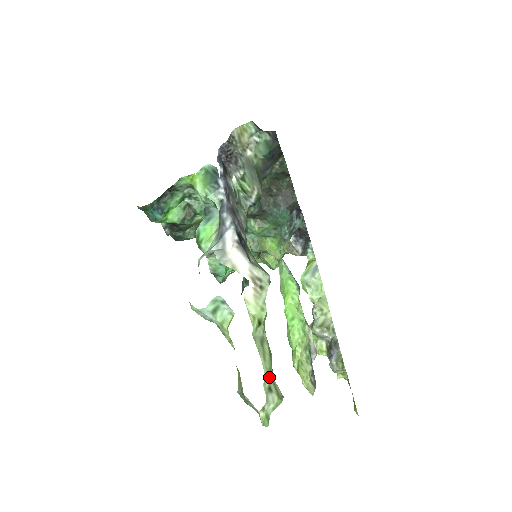
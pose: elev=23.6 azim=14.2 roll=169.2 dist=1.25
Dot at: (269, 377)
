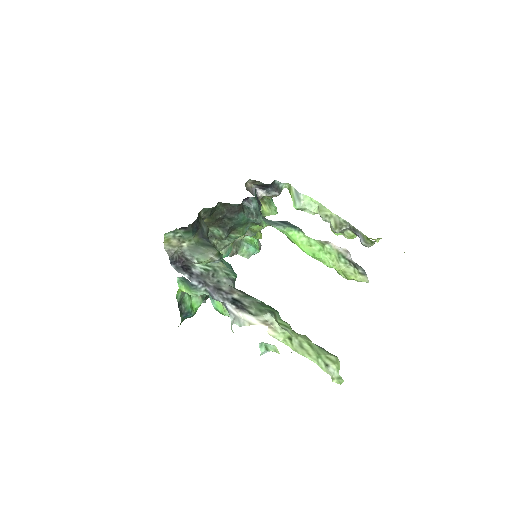
Dot at: (321, 361)
